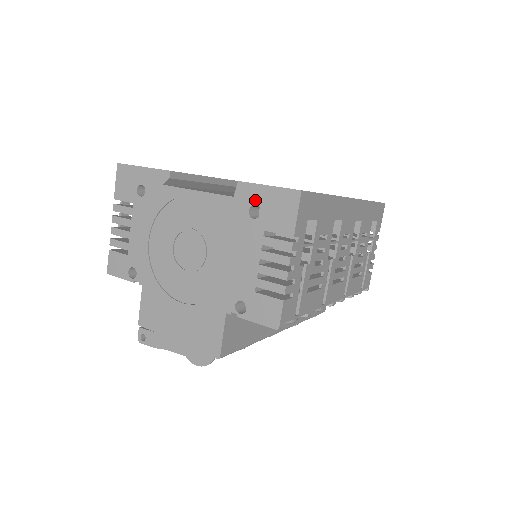
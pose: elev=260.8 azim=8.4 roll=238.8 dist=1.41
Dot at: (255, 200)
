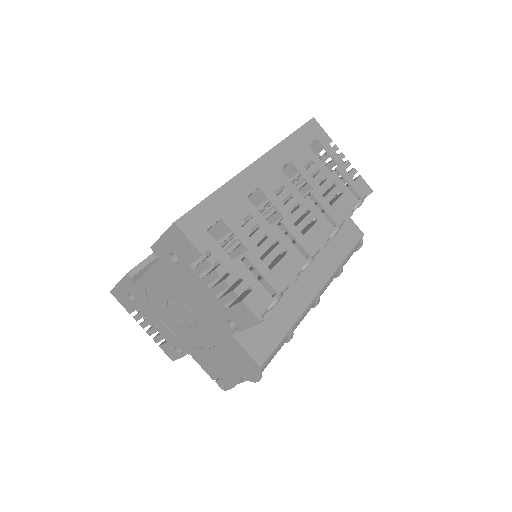
Dot at: (167, 251)
